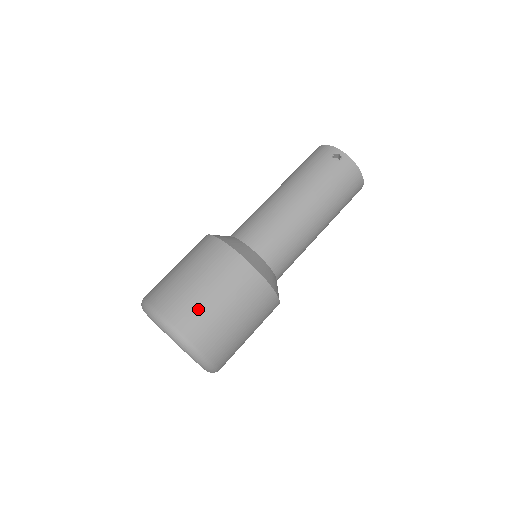
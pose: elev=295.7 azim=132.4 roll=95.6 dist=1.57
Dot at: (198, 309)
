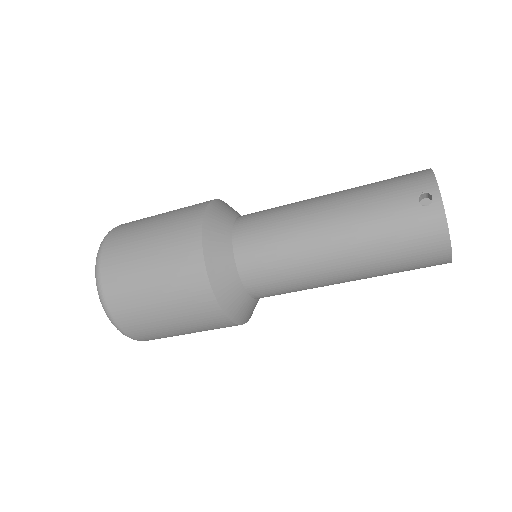
Dot at: (128, 272)
